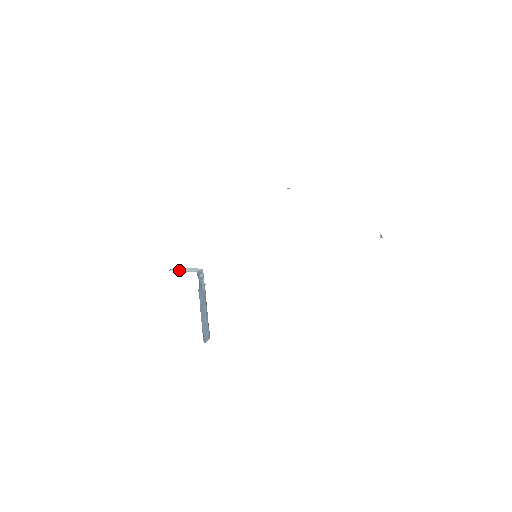
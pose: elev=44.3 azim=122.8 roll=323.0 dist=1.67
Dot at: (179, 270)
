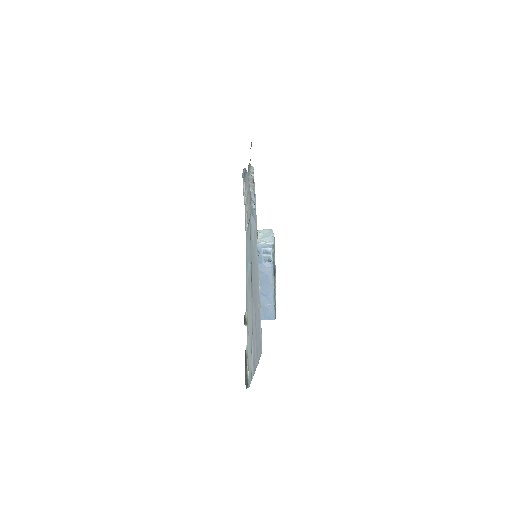
Dot at: (264, 233)
